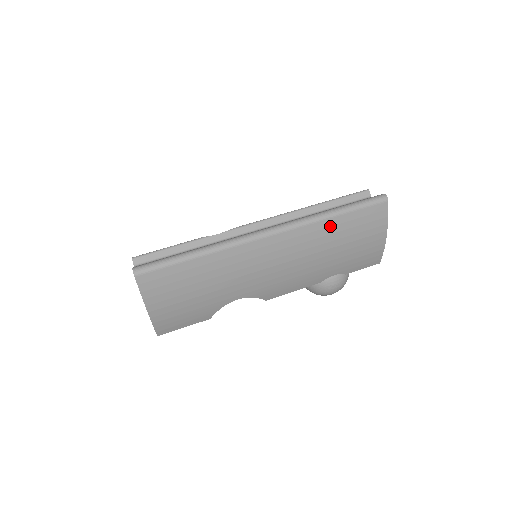
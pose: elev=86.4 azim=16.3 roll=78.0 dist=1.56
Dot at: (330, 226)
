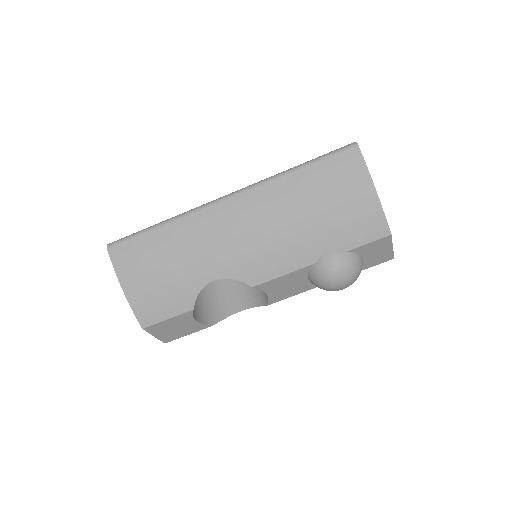
Dot at: (294, 182)
